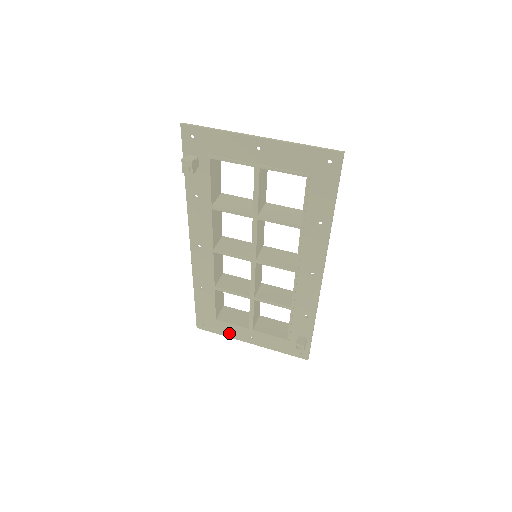
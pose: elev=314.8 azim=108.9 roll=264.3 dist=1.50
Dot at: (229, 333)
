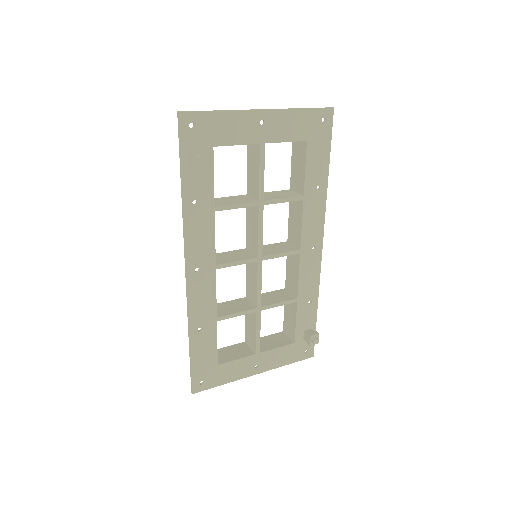
Dot at: (232, 376)
